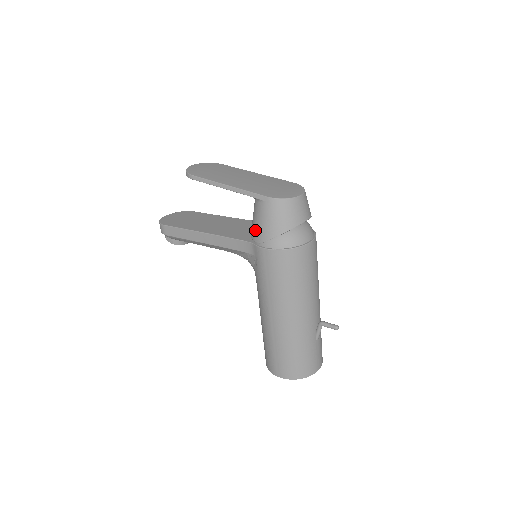
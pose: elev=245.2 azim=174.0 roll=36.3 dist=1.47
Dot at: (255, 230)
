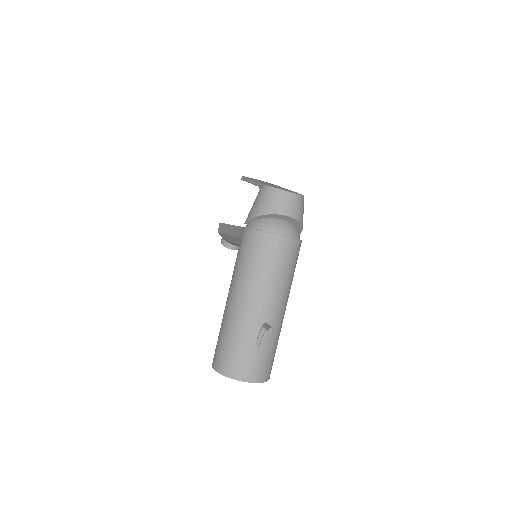
Dot at: occluded
